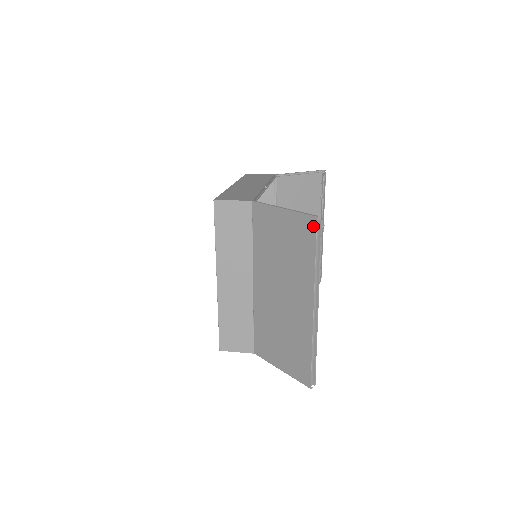
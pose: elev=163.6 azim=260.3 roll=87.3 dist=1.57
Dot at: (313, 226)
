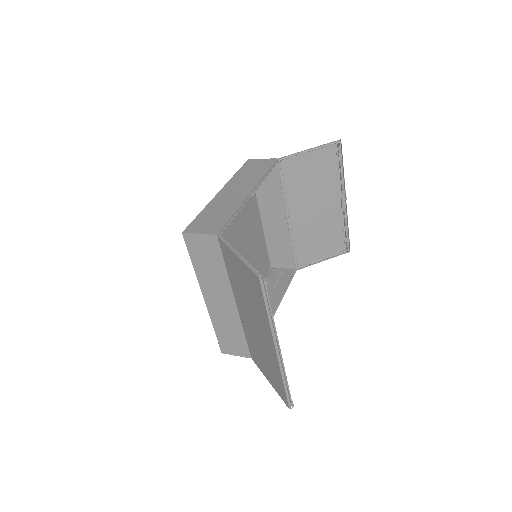
Dot at: (258, 283)
